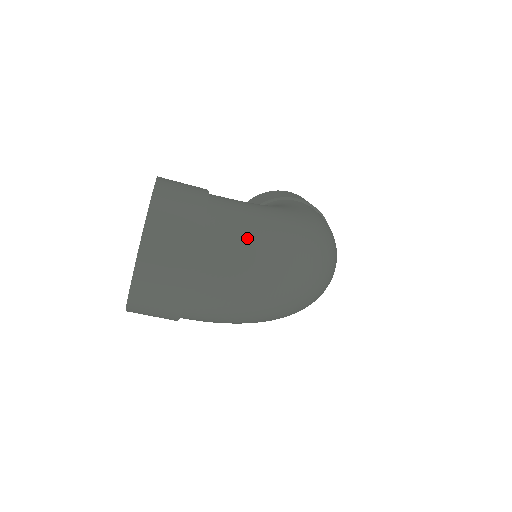
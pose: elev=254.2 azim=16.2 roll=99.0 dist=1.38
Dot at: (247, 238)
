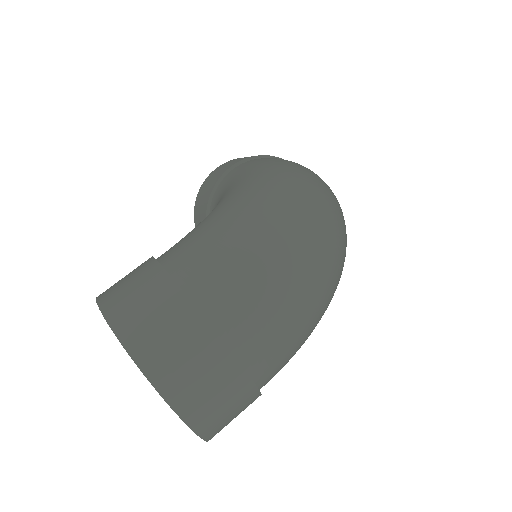
Dot at: (238, 262)
